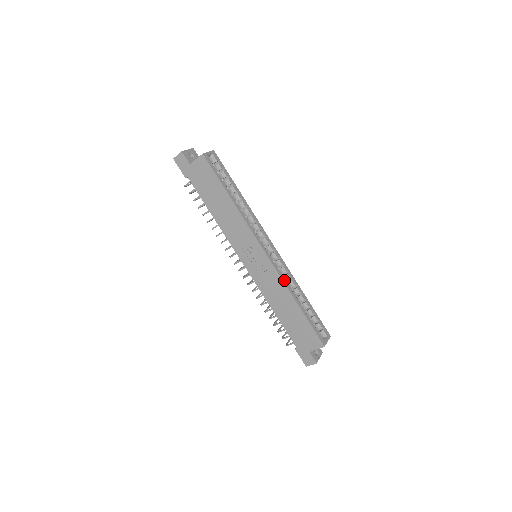
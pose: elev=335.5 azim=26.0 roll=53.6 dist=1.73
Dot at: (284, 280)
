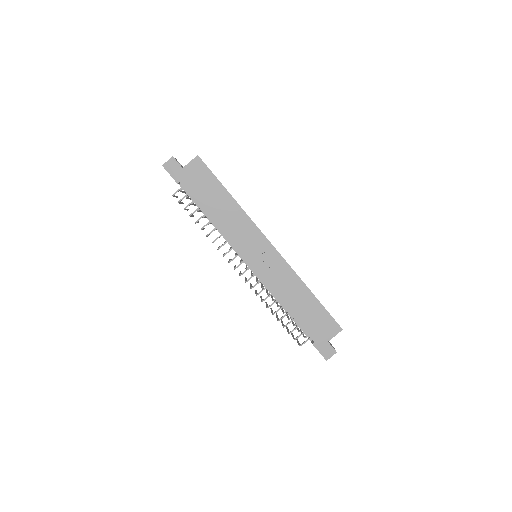
Dot at: (293, 270)
